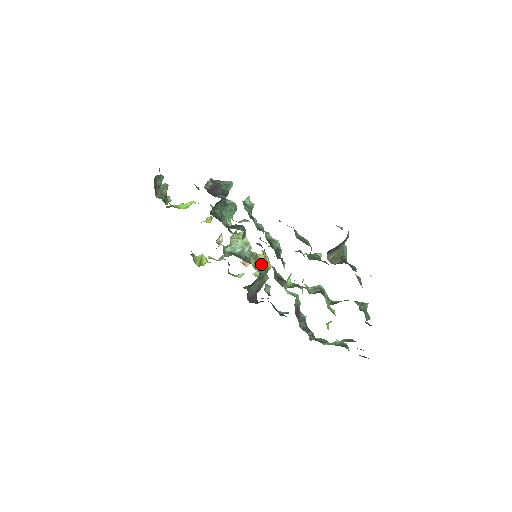
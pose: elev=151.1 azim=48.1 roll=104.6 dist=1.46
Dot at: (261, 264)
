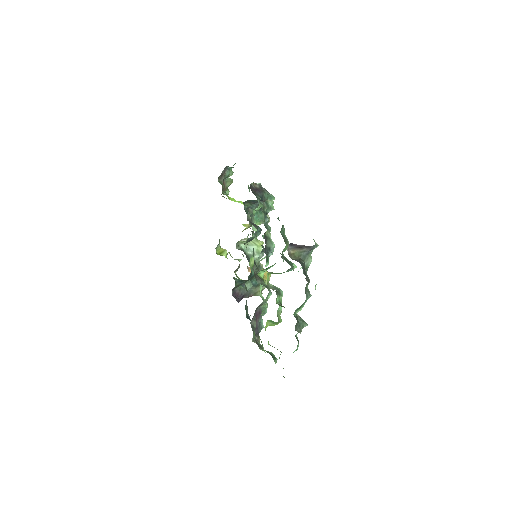
Dot at: (255, 262)
